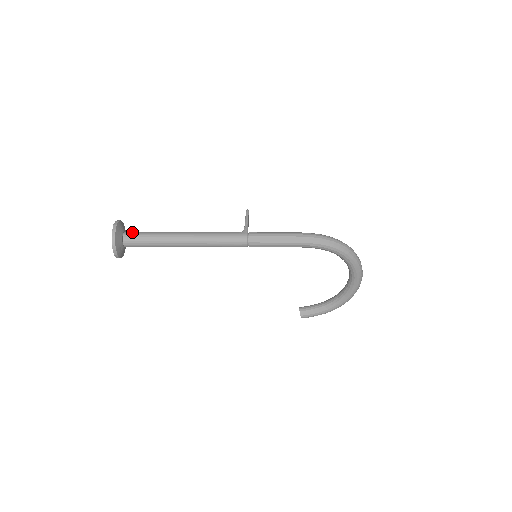
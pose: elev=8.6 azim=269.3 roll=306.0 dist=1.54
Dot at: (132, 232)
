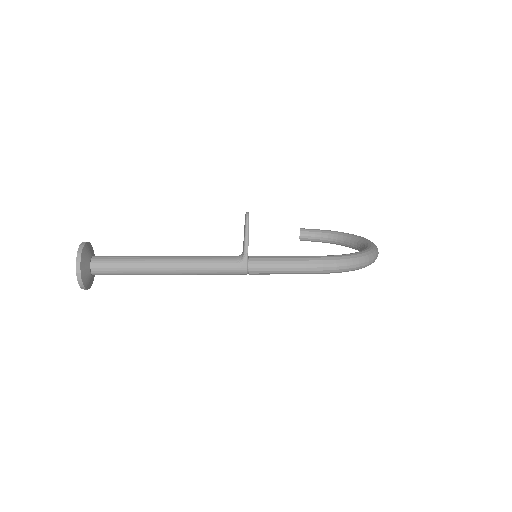
Dot at: (101, 265)
